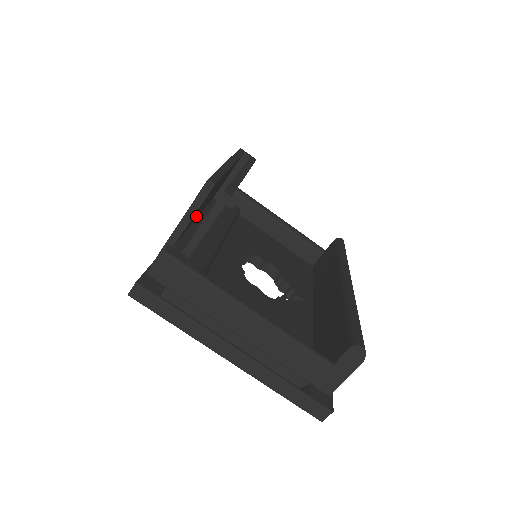
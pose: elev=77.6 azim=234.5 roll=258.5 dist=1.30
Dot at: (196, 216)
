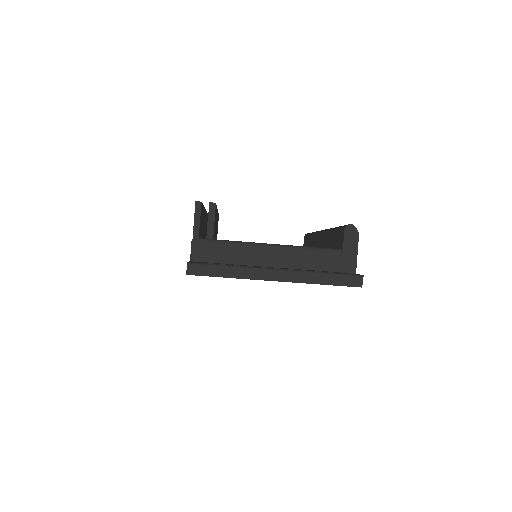
Dot at: occluded
